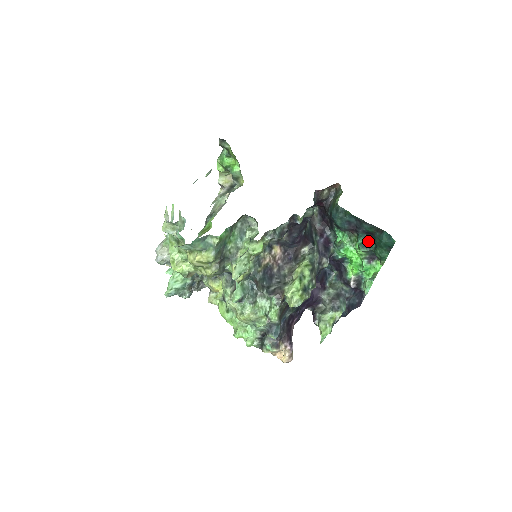
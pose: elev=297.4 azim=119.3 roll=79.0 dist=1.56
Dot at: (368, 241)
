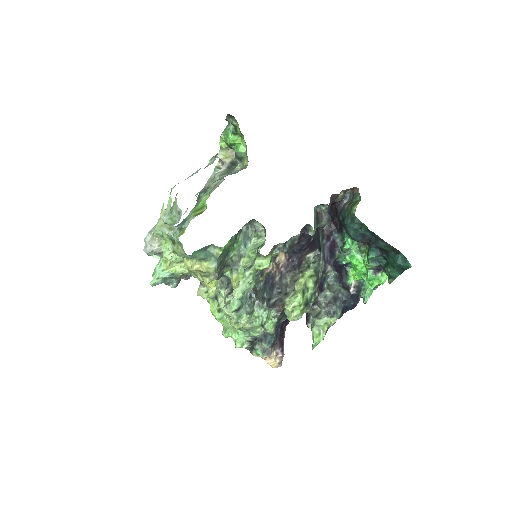
Dot at: (380, 256)
